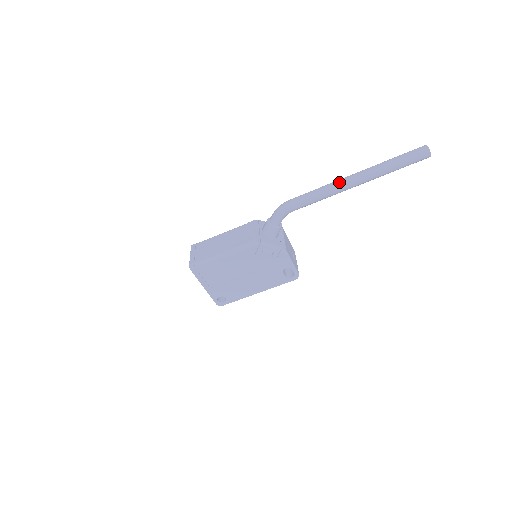
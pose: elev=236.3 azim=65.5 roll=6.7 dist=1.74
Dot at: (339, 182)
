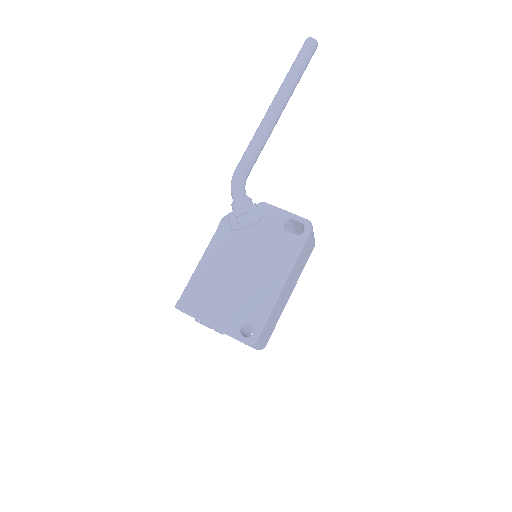
Dot at: (262, 119)
